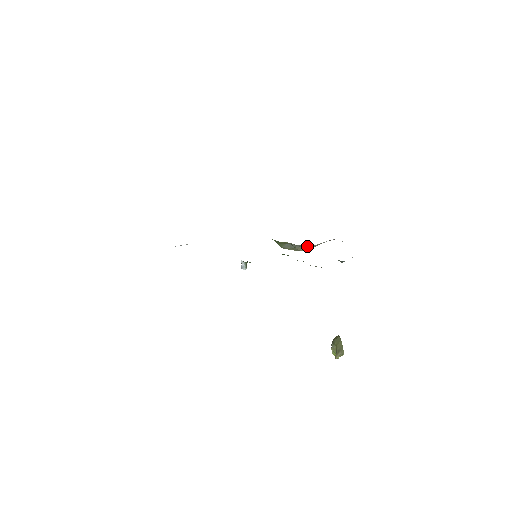
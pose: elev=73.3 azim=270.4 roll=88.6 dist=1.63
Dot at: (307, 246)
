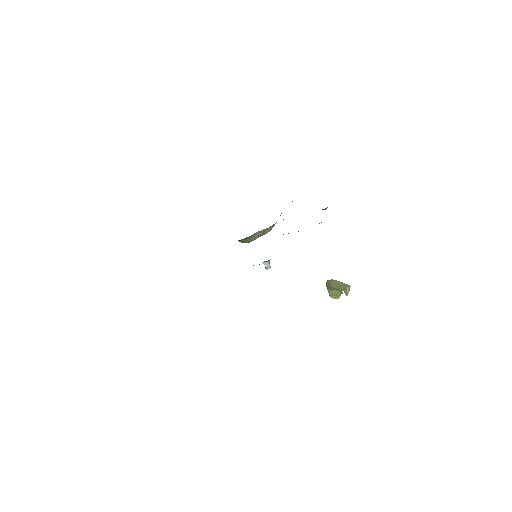
Dot at: (275, 223)
